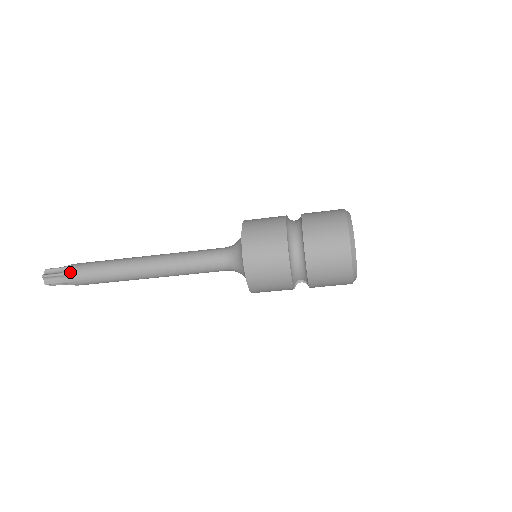
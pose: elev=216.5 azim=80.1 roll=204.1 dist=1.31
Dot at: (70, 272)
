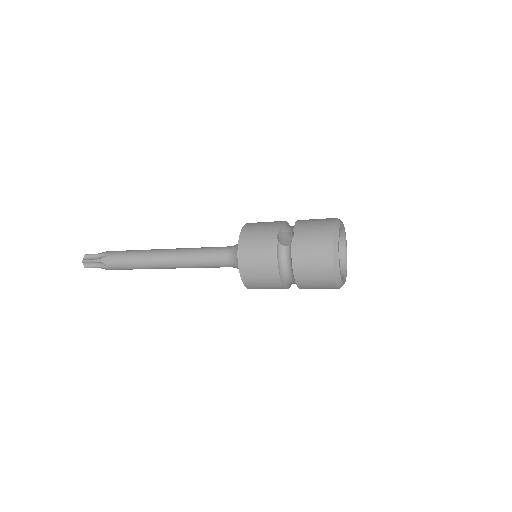
Dot at: (105, 268)
